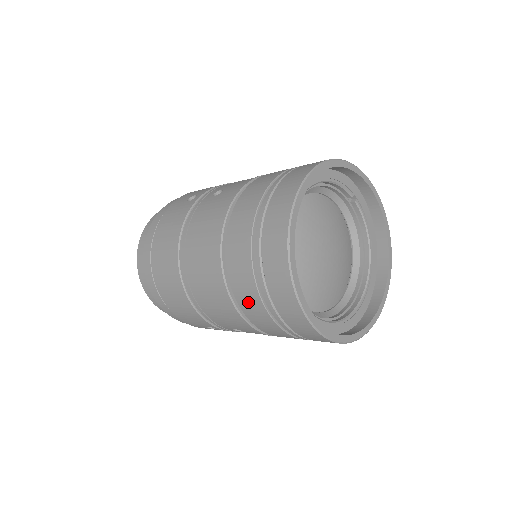
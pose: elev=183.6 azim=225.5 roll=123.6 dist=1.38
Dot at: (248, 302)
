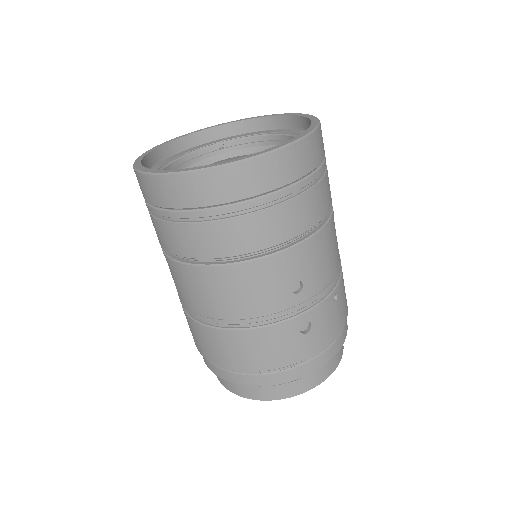
Dot at: (218, 242)
